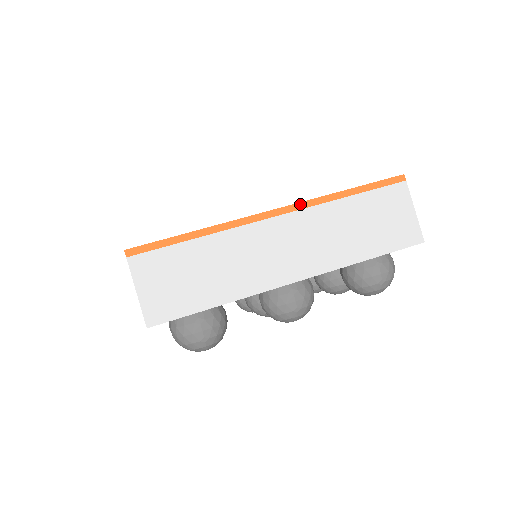
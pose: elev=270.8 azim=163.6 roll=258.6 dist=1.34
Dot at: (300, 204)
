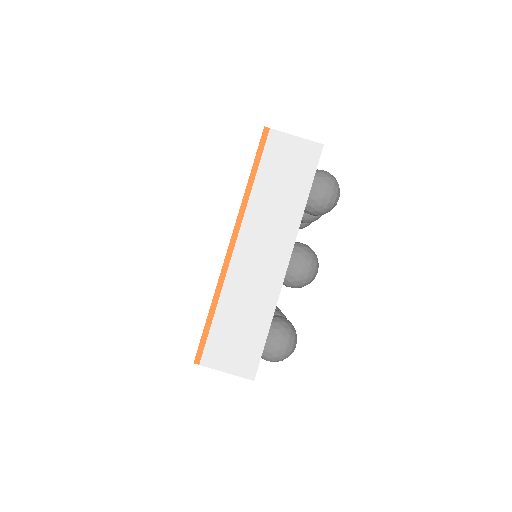
Dot at: (237, 222)
